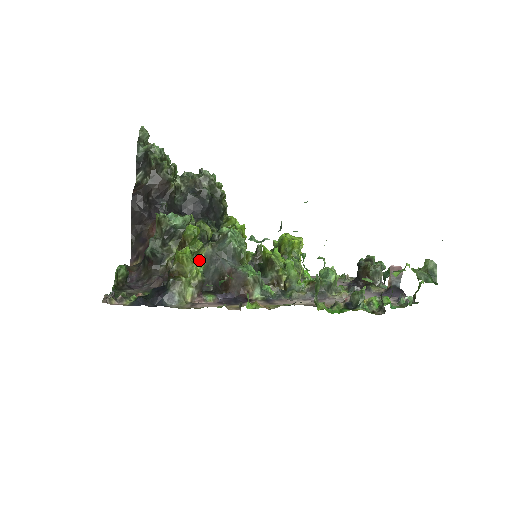
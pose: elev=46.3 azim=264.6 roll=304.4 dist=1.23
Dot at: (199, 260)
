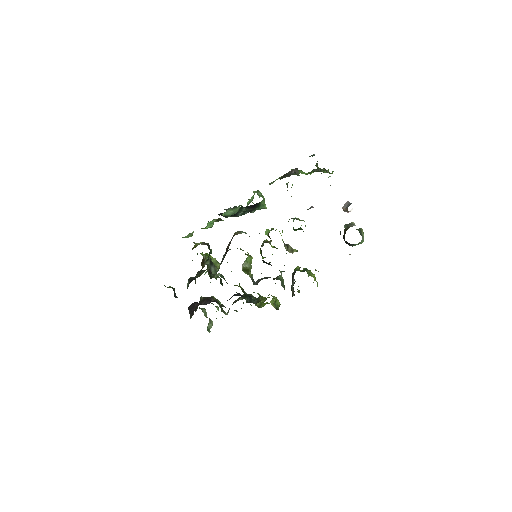
Dot at: (218, 269)
